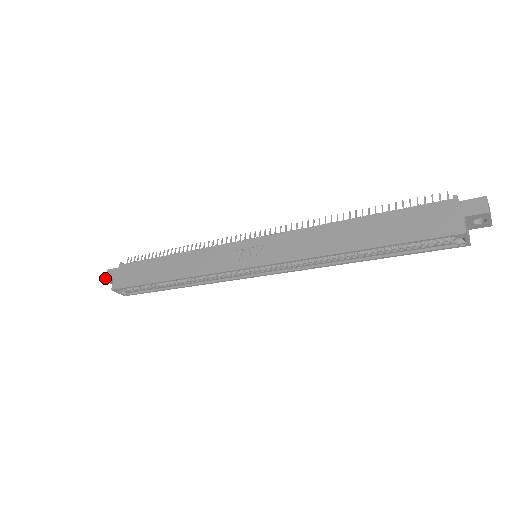
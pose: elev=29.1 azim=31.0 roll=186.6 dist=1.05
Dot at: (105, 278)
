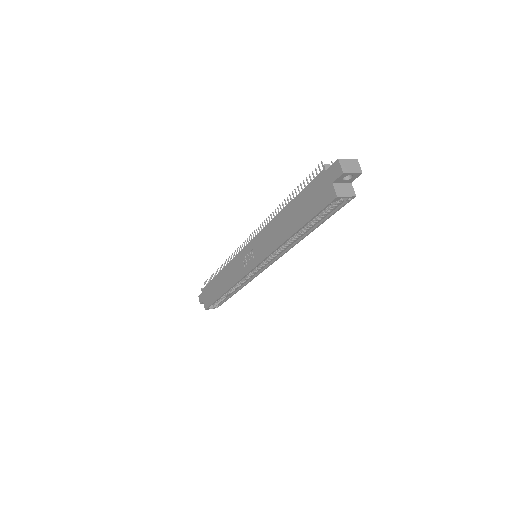
Dot at: (200, 303)
